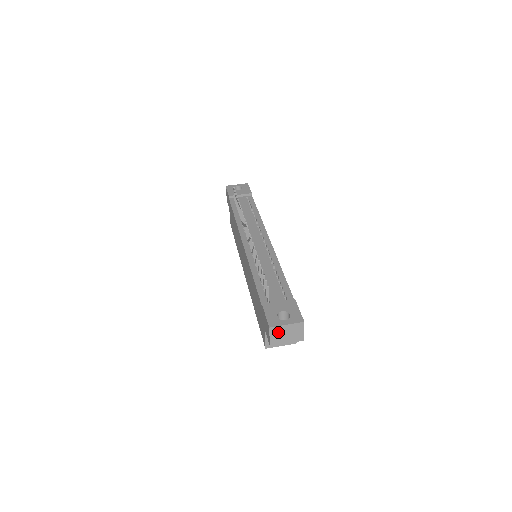
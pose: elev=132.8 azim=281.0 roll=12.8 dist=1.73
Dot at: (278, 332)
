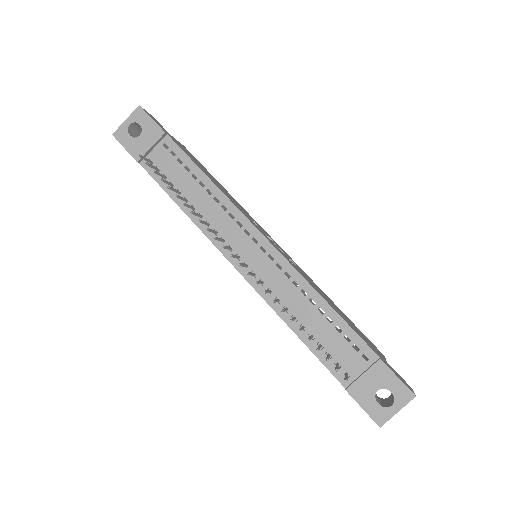
Dot at: occluded
